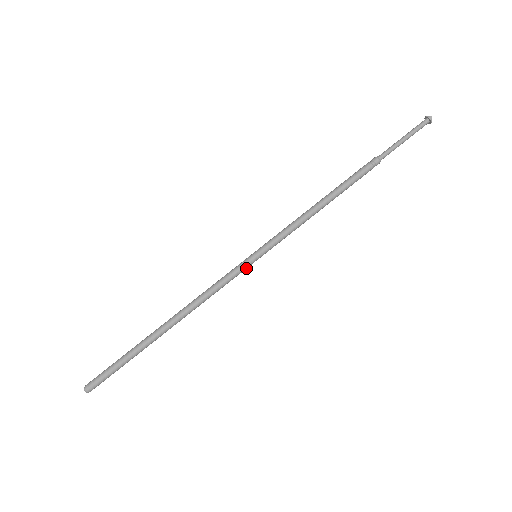
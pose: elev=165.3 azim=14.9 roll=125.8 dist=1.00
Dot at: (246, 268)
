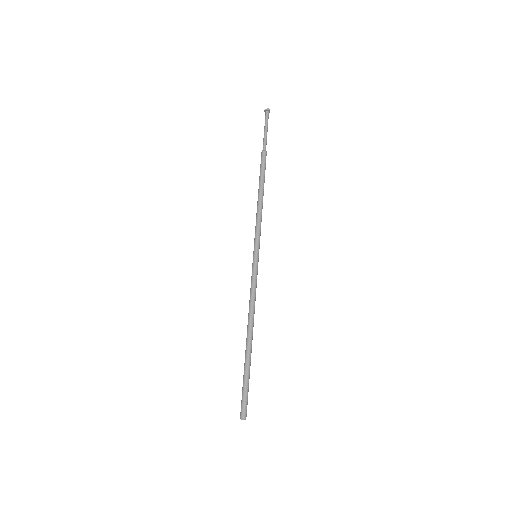
Dot at: occluded
